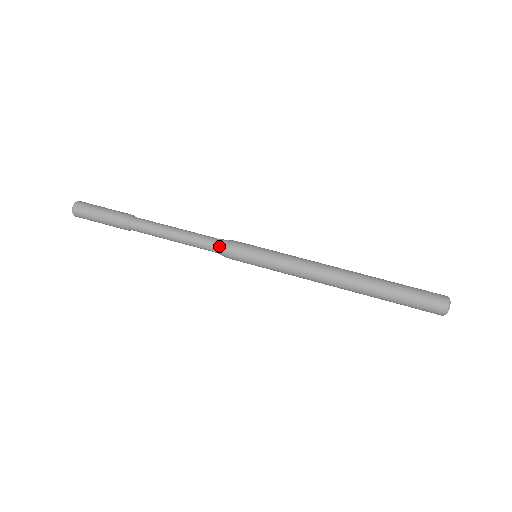
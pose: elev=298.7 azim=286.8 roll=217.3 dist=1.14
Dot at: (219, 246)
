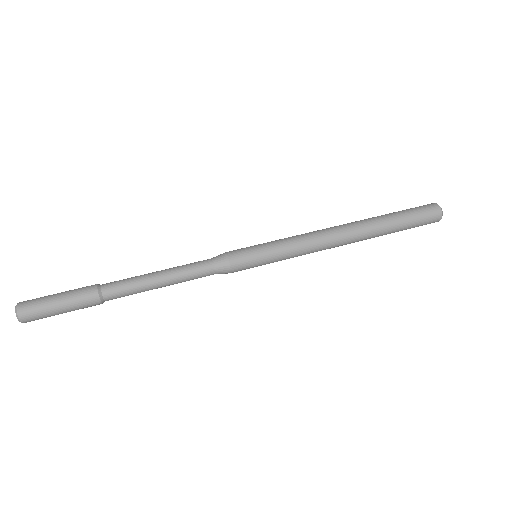
Dot at: (216, 262)
